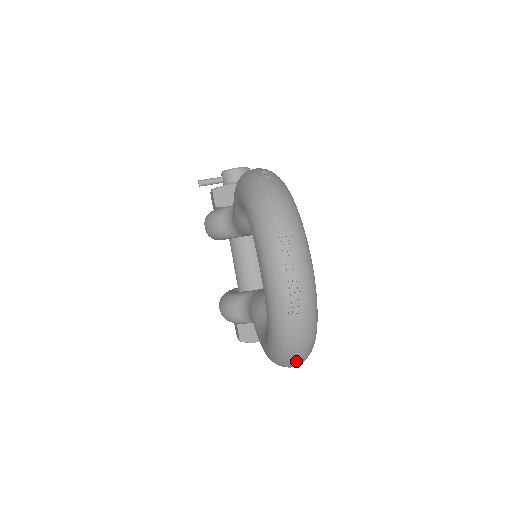
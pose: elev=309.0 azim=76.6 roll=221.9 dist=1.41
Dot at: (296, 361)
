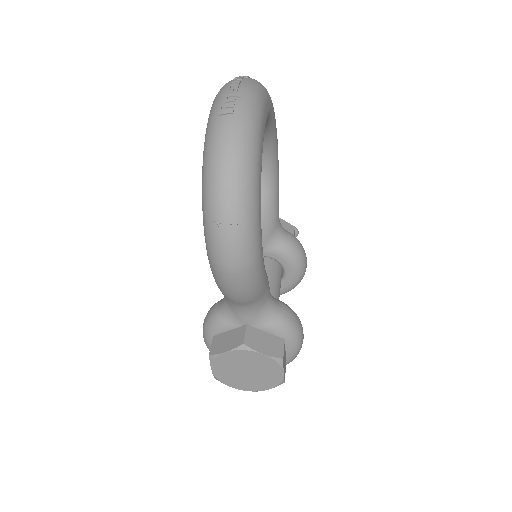
Dot at: (223, 196)
